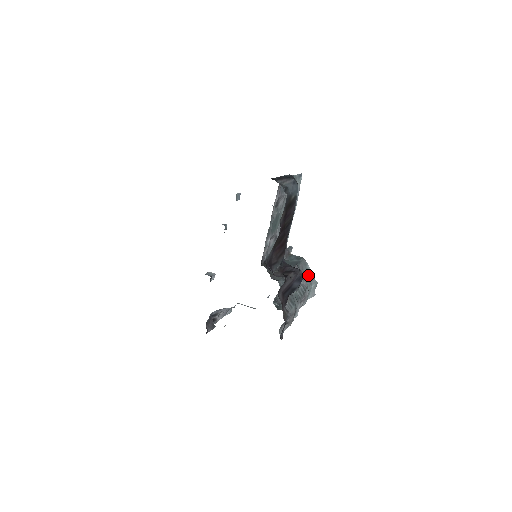
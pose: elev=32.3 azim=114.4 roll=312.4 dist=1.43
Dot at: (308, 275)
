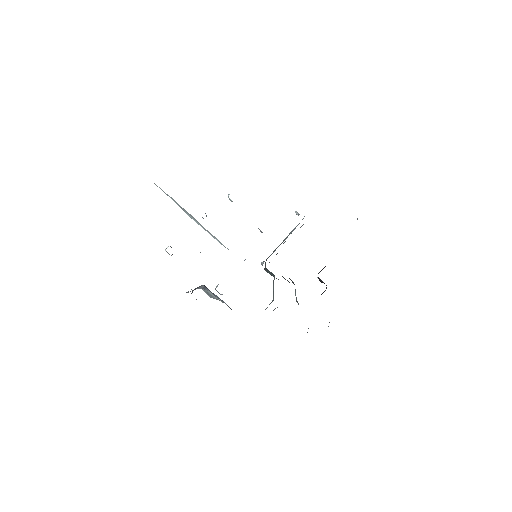
Dot at: (273, 291)
